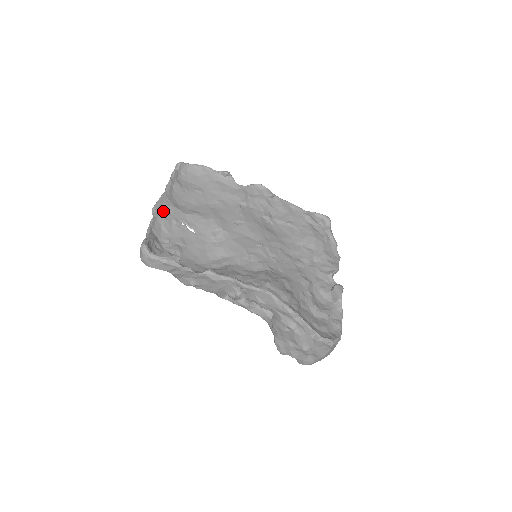
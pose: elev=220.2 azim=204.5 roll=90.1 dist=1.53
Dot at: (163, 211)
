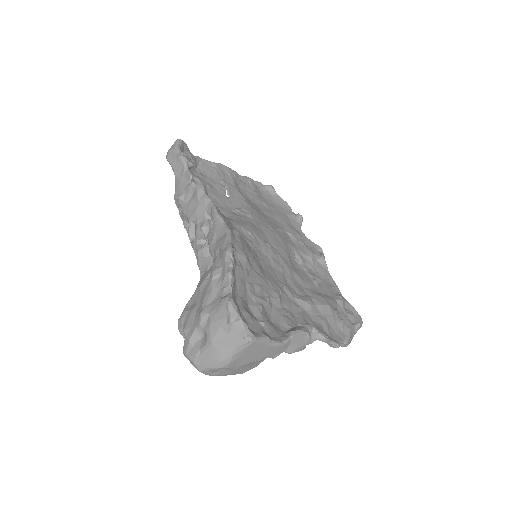
Dot at: (222, 171)
